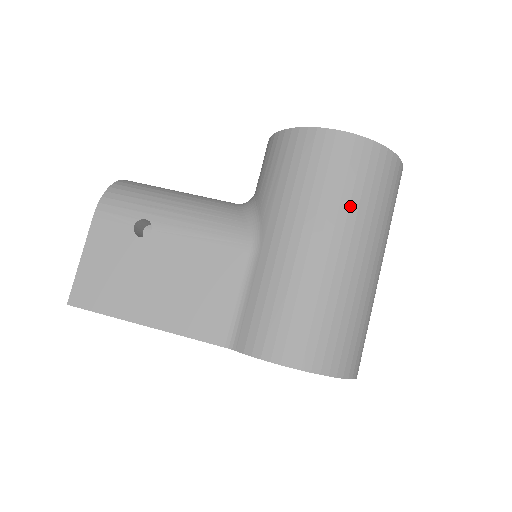
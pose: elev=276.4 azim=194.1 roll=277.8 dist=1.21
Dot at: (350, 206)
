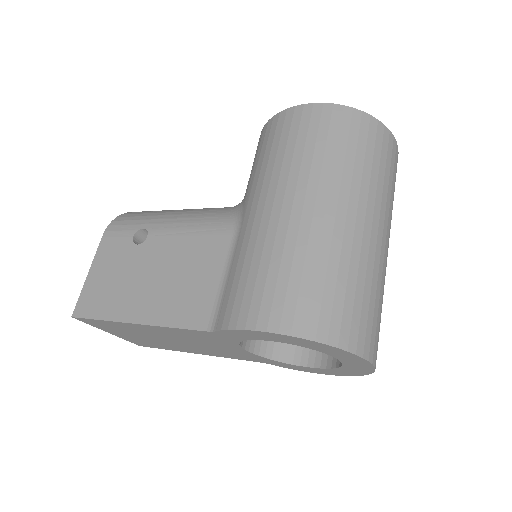
Dot at: (323, 164)
